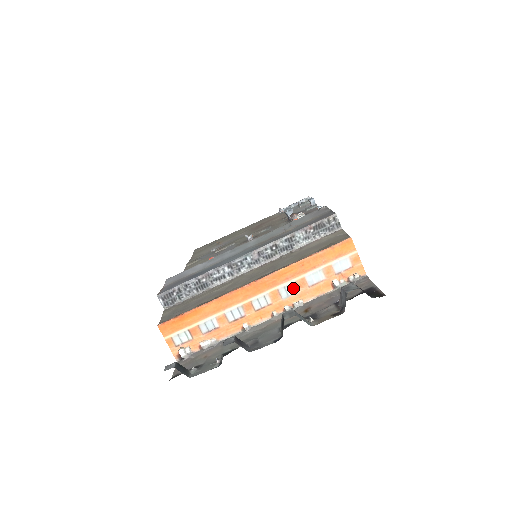
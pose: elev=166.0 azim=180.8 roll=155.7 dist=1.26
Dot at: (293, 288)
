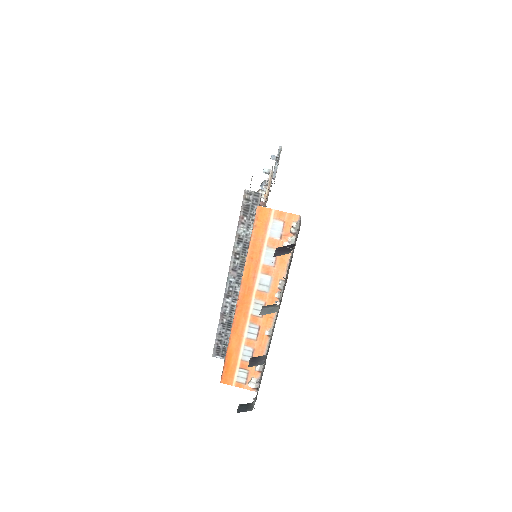
Dot at: (266, 279)
